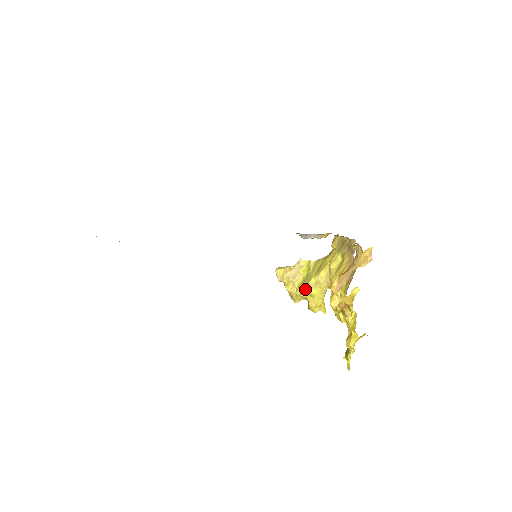
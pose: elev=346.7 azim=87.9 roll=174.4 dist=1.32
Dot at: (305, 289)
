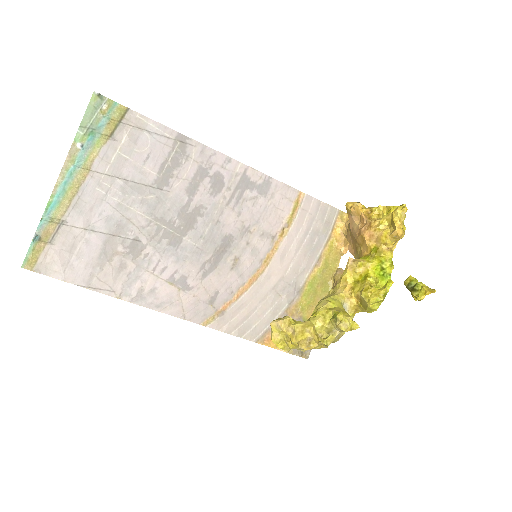
Dot at: (319, 305)
